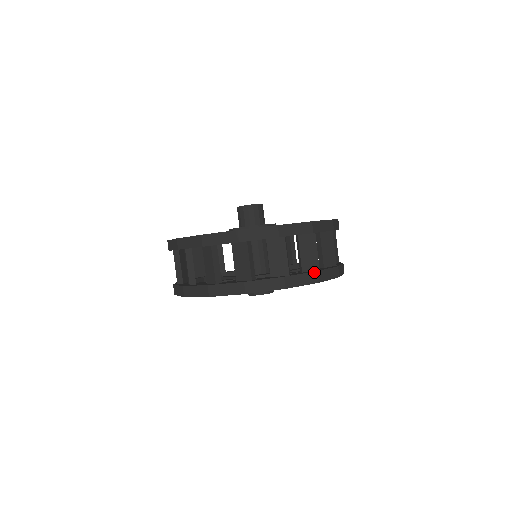
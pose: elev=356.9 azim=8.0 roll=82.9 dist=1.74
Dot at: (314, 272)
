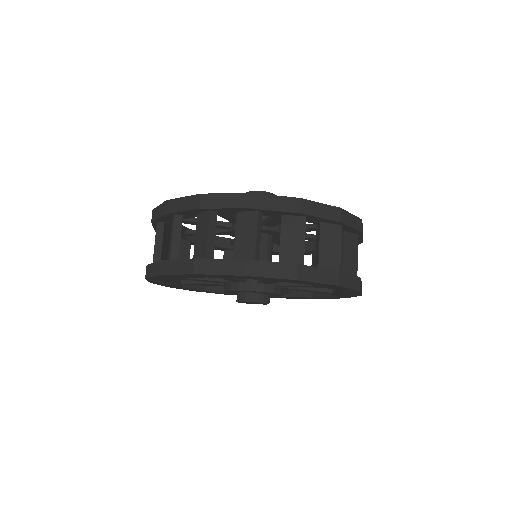
Dot at: (358, 277)
